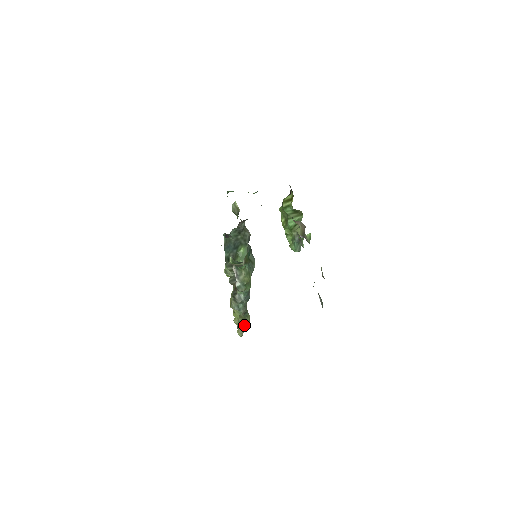
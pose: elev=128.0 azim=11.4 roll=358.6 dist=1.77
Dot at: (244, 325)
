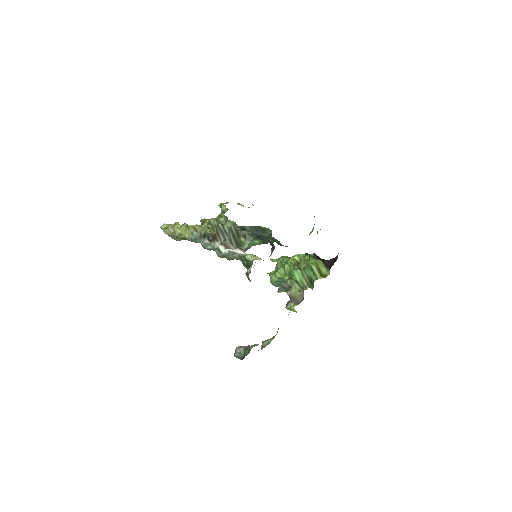
Dot at: (176, 237)
